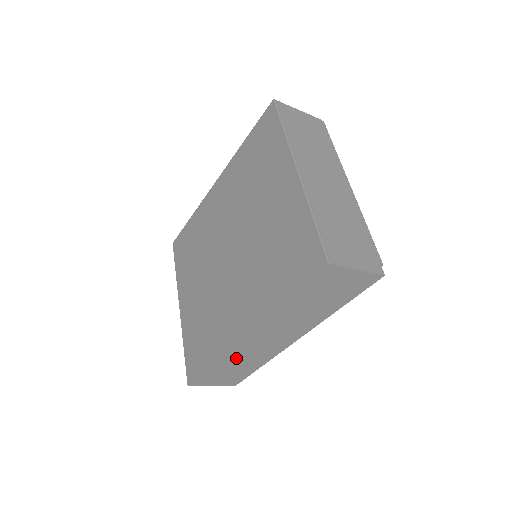
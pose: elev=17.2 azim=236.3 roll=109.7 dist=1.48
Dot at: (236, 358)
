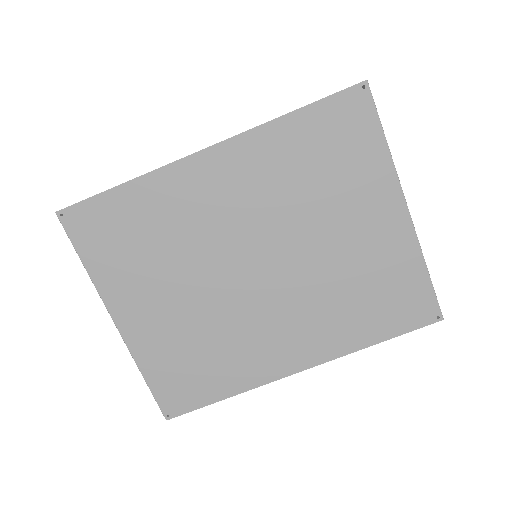
Dot at: occluded
